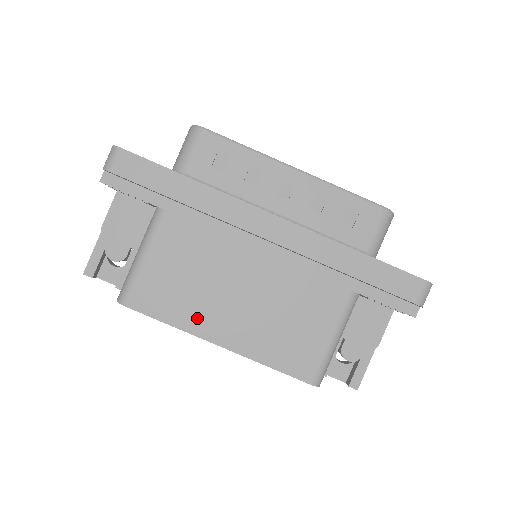
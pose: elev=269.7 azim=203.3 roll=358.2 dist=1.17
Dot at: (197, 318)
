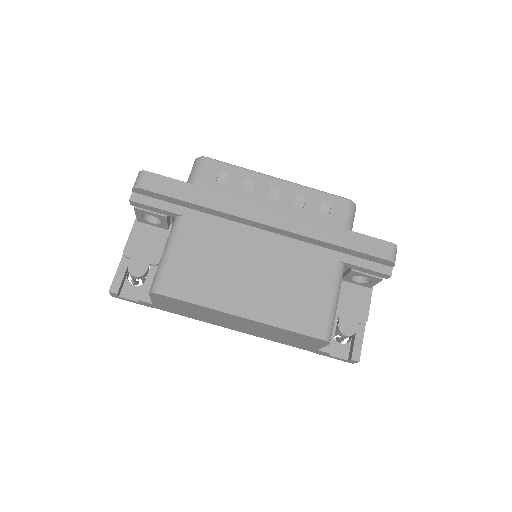
Dot at: (220, 296)
